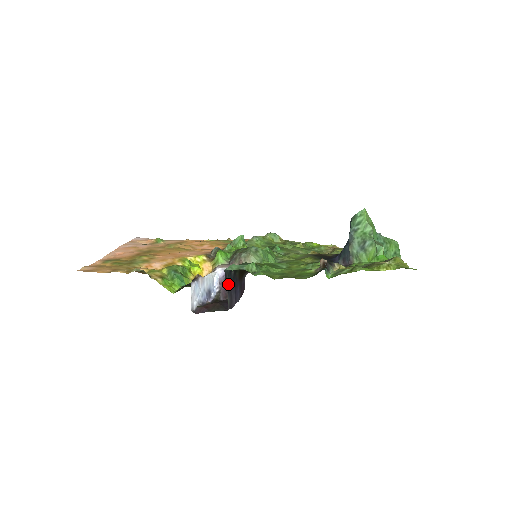
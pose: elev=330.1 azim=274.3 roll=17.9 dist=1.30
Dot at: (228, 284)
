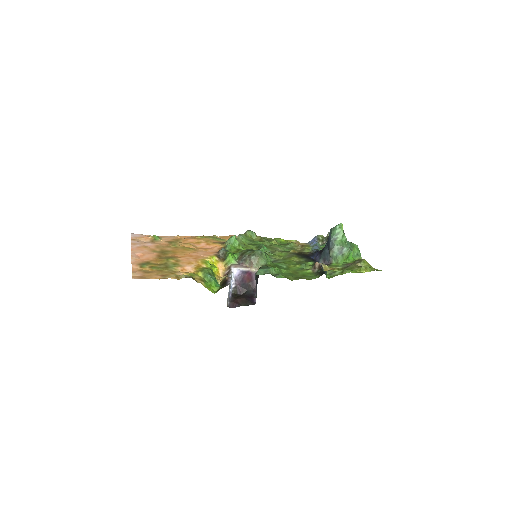
Dot at: (256, 285)
